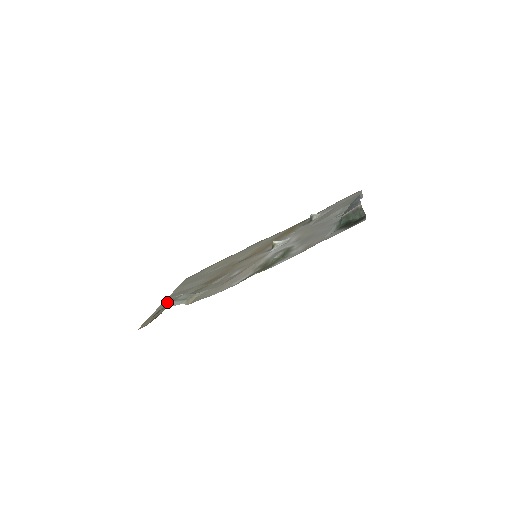
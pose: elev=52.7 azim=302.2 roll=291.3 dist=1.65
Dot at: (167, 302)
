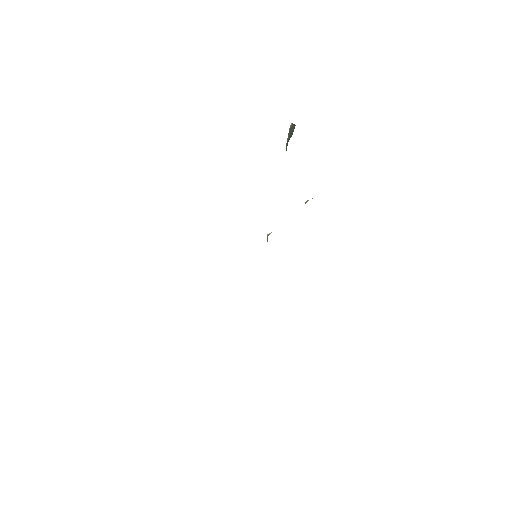
Dot at: occluded
